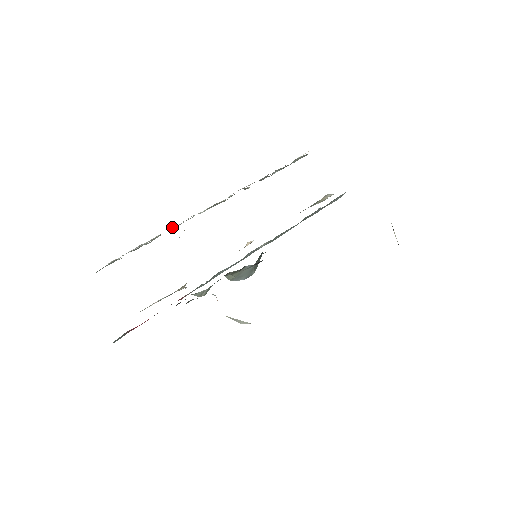
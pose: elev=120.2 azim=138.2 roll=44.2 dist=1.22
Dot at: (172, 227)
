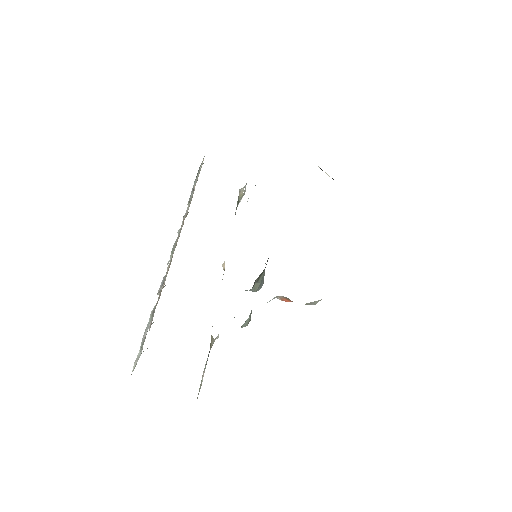
Dot at: (162, 287)
